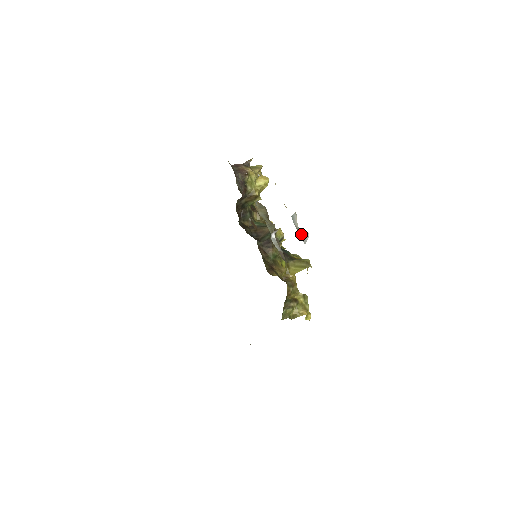
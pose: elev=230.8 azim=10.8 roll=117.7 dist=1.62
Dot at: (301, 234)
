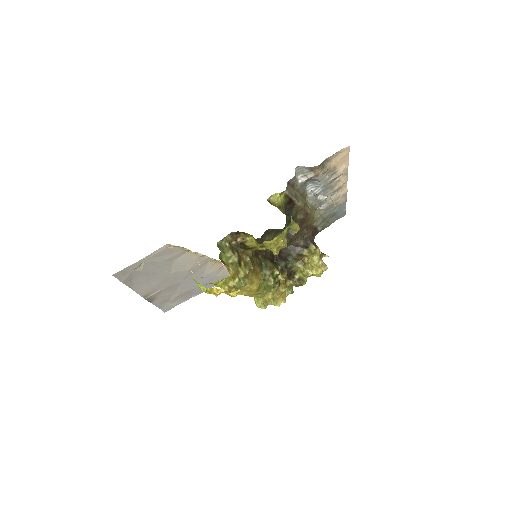
Dot at: occluded
